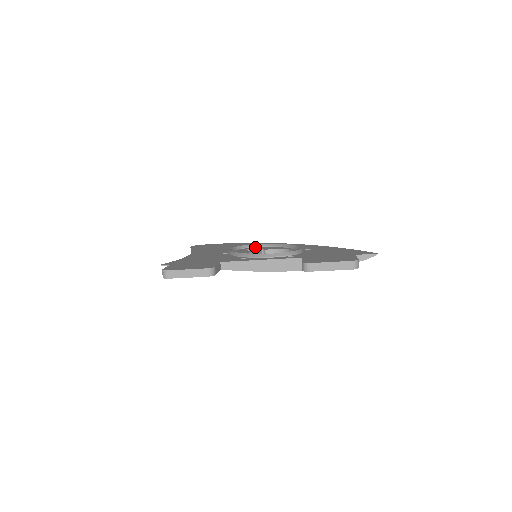
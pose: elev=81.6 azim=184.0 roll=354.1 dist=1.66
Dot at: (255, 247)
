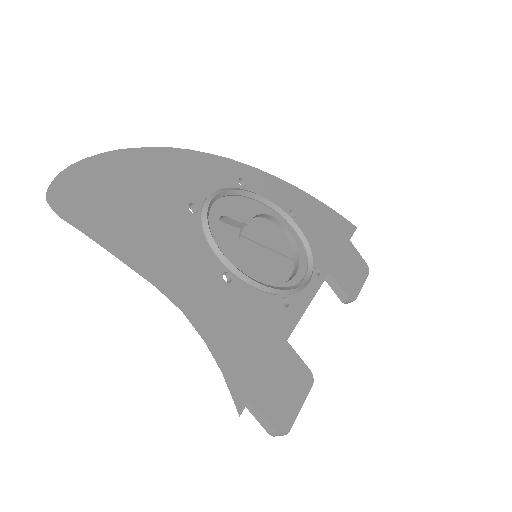
Dot at: (215, 205)
